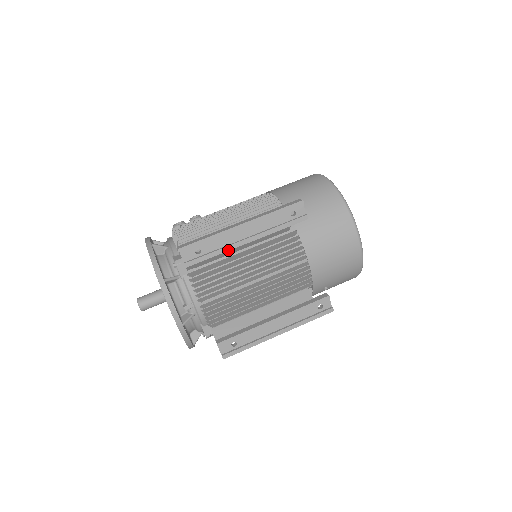
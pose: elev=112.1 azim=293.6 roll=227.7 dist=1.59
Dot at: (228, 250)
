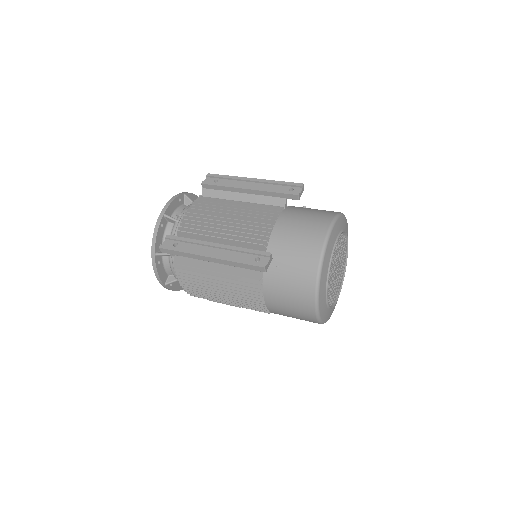
Dot at: (232, 187)
